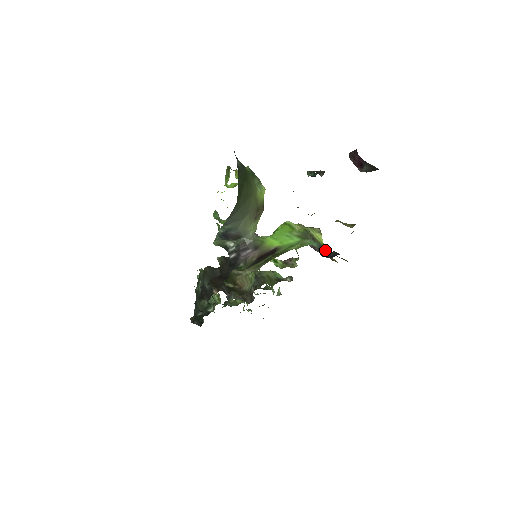
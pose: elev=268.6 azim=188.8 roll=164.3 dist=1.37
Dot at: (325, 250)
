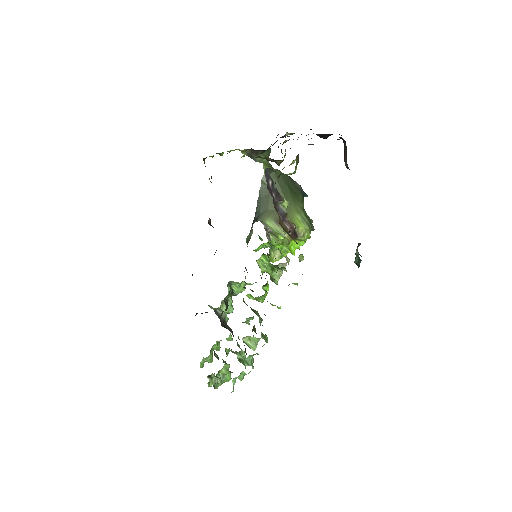
Dot at: occluded
